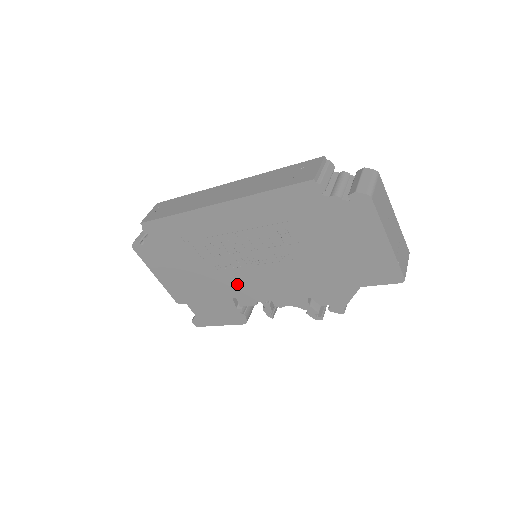
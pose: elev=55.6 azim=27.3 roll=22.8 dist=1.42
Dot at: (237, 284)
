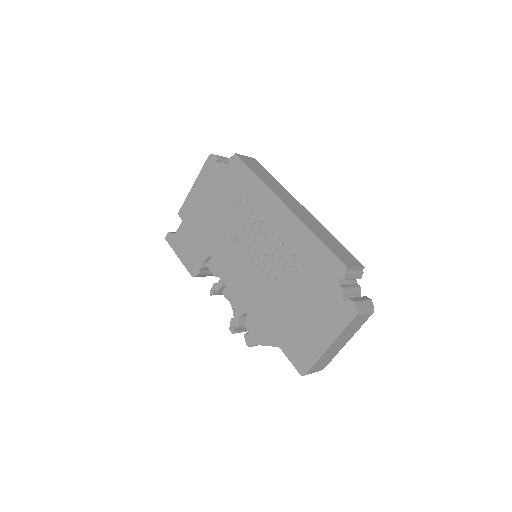
Dot at: (225, 253)
